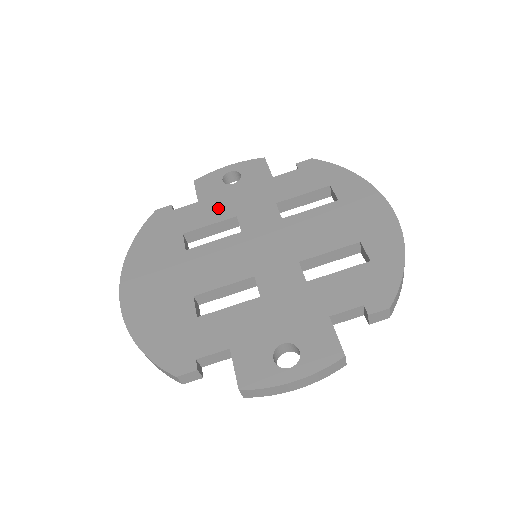
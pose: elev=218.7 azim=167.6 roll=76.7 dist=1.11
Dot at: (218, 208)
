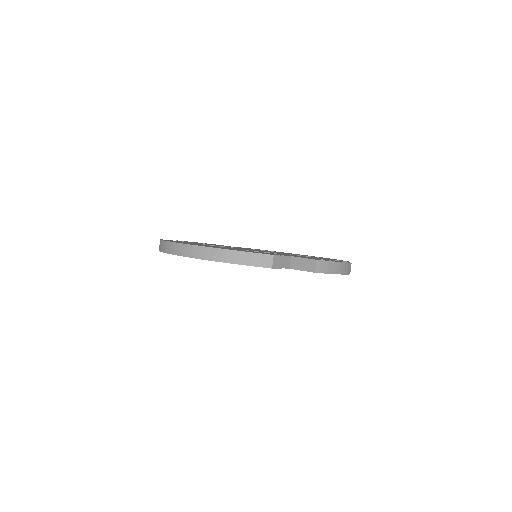
Dot at: occluded
